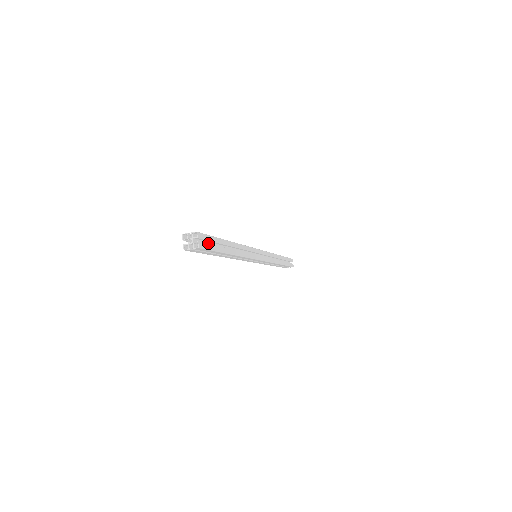
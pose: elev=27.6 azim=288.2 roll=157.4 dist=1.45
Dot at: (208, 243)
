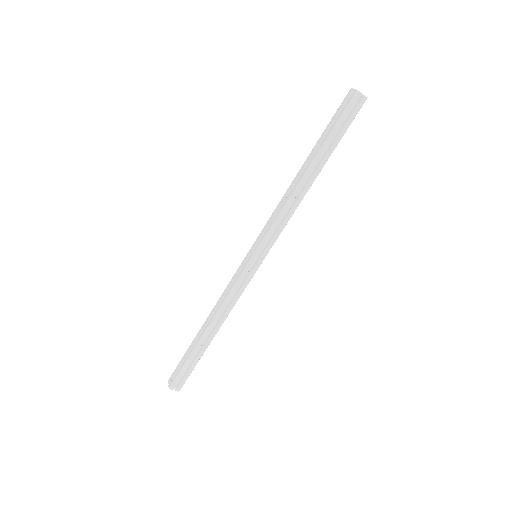
Dot at: occluded
